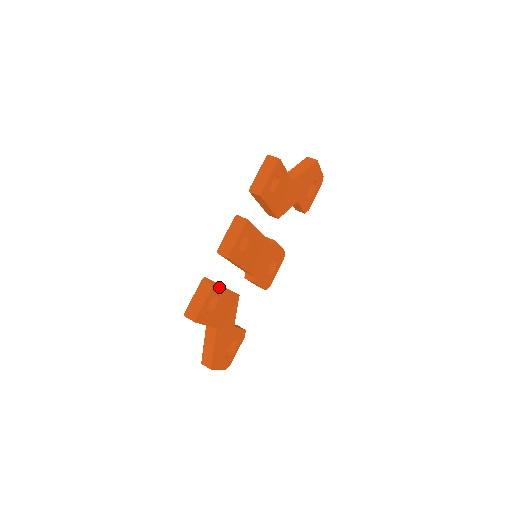
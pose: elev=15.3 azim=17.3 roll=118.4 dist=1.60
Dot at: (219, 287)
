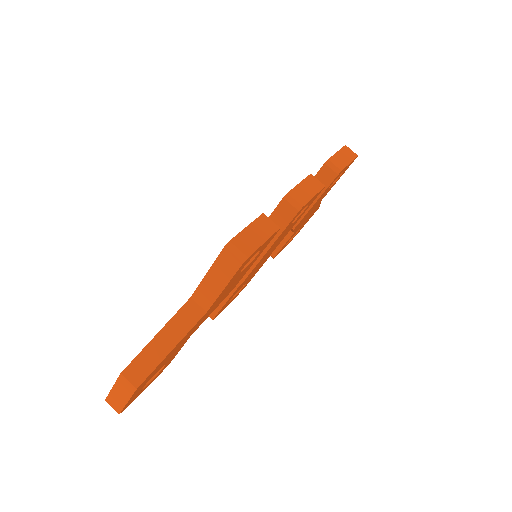
Dot at: (269, 242)
